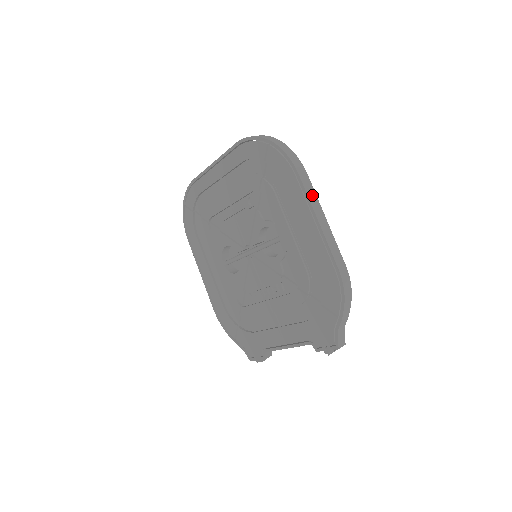
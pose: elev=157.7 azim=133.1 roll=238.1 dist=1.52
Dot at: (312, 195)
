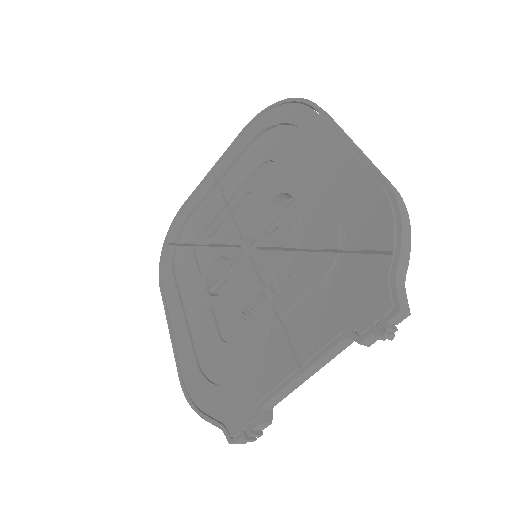
Dot at: (338, 126)
